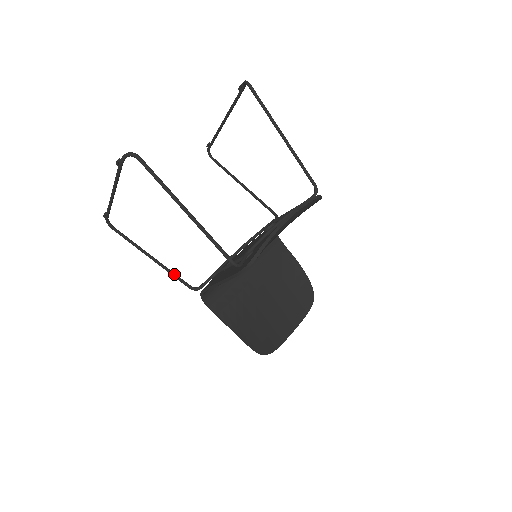
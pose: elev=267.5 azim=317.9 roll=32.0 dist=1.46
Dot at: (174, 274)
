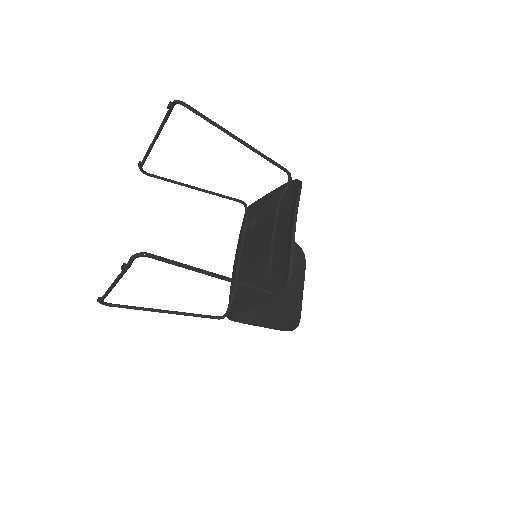
Dot at: (197, 315)
